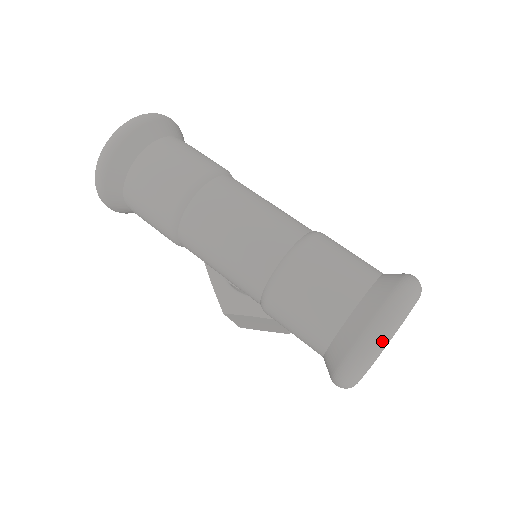
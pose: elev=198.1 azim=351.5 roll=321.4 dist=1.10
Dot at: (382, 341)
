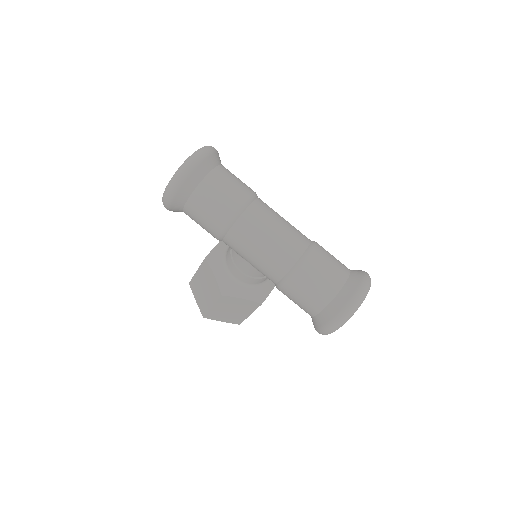
Dot at: (363, 299)
